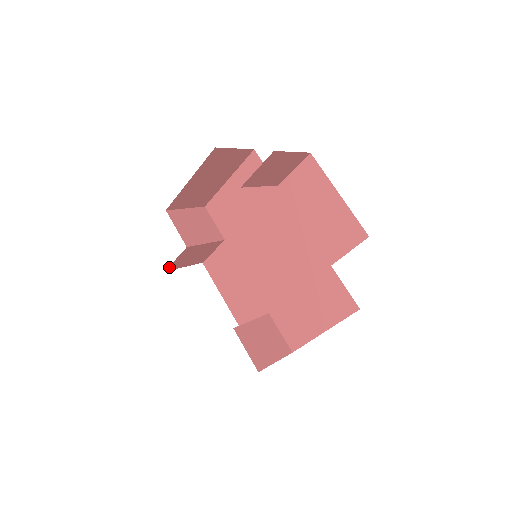
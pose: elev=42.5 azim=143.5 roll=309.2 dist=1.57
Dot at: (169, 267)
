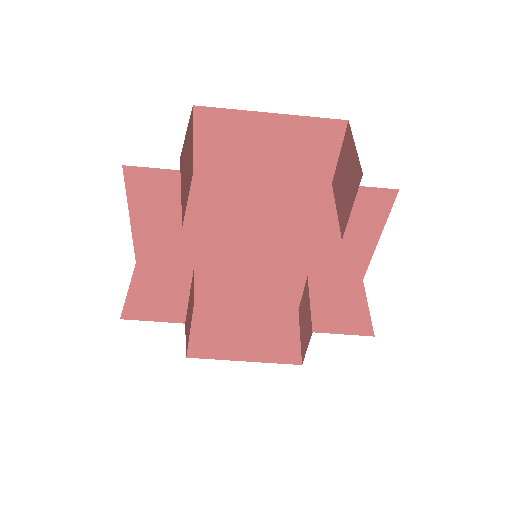
Dot at: occluded
